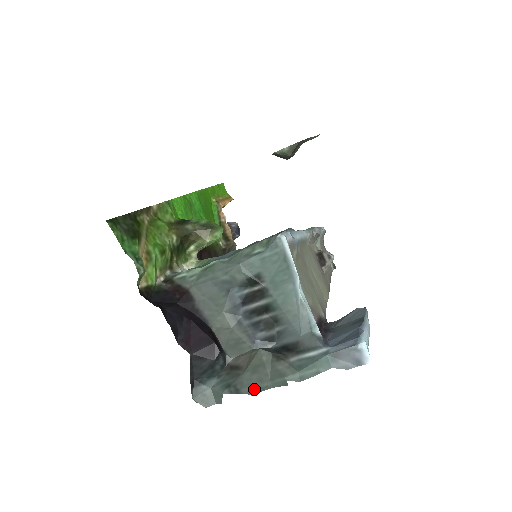
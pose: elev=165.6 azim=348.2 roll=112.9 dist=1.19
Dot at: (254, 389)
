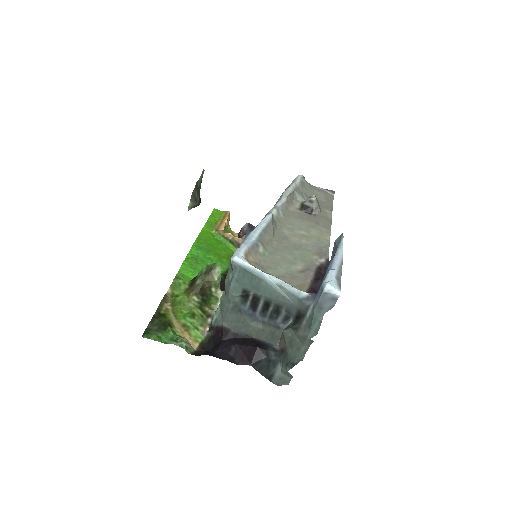
Dot at: (300, 356)
